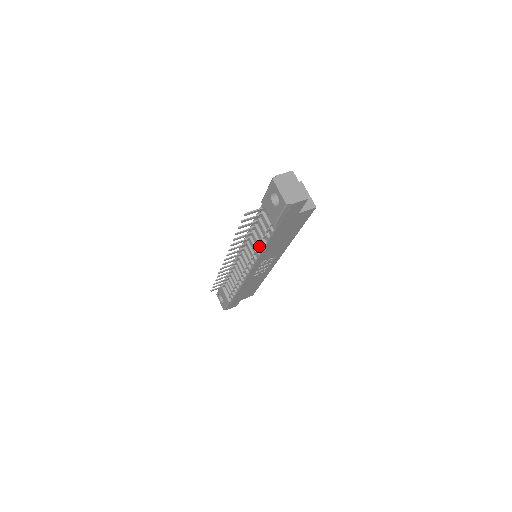
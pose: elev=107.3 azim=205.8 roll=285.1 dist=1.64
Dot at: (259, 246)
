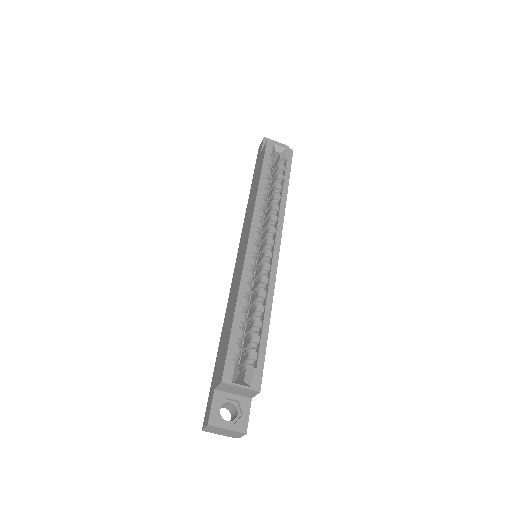
Dot at: occluded
